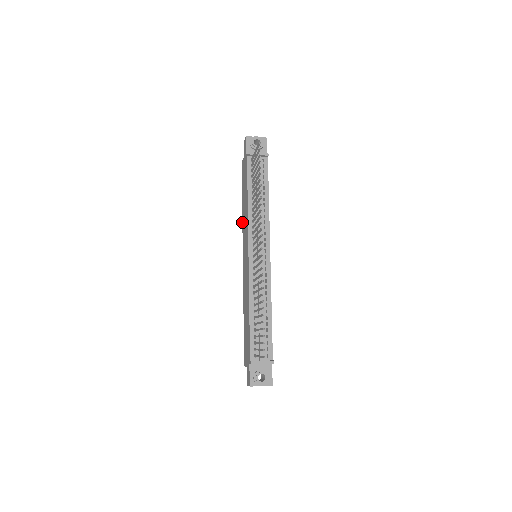
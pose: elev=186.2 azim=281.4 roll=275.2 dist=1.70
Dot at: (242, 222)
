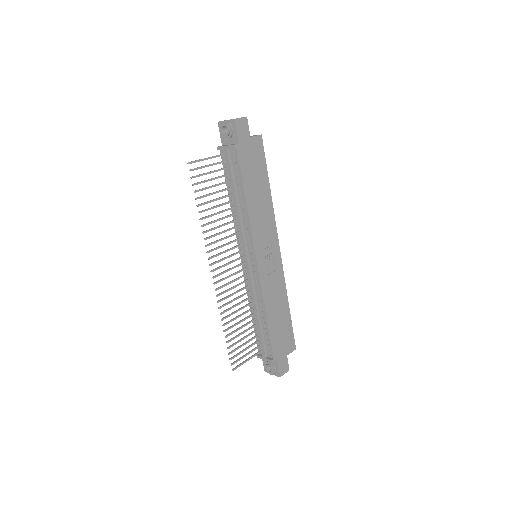
Dot at: occluded
